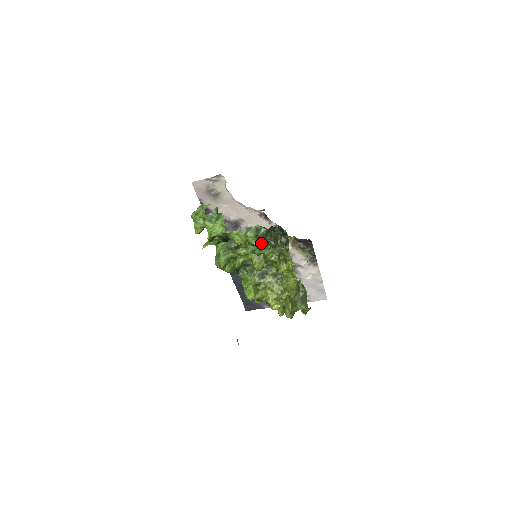
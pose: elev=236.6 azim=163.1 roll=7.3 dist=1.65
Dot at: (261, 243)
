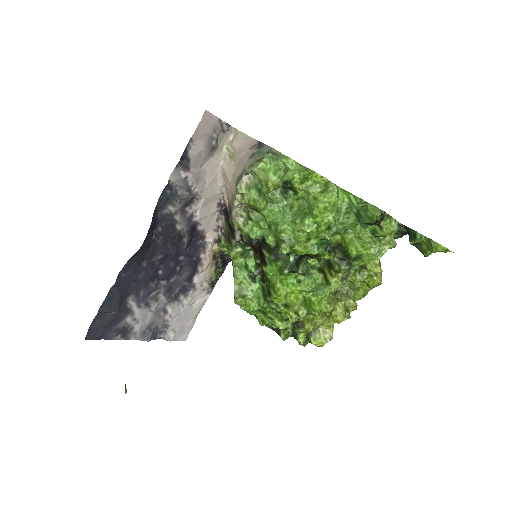
Dot at: occluded
